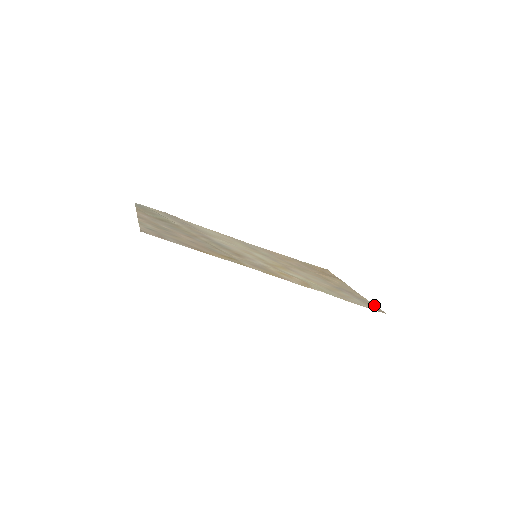
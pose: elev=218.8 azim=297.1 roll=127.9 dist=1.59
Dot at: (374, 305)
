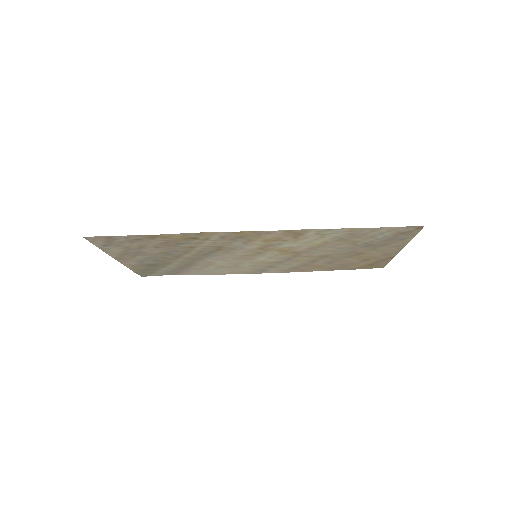
Dot at: (413, 235)
